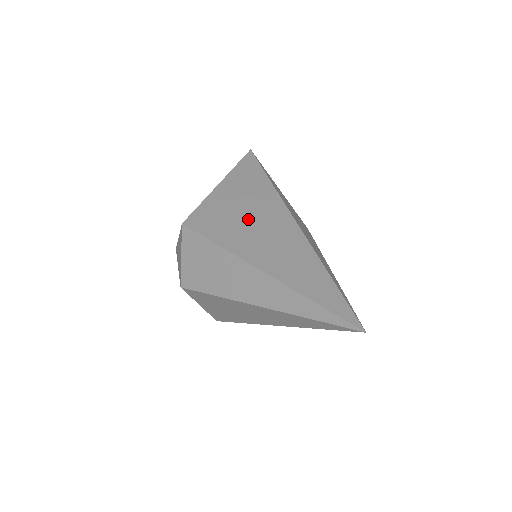
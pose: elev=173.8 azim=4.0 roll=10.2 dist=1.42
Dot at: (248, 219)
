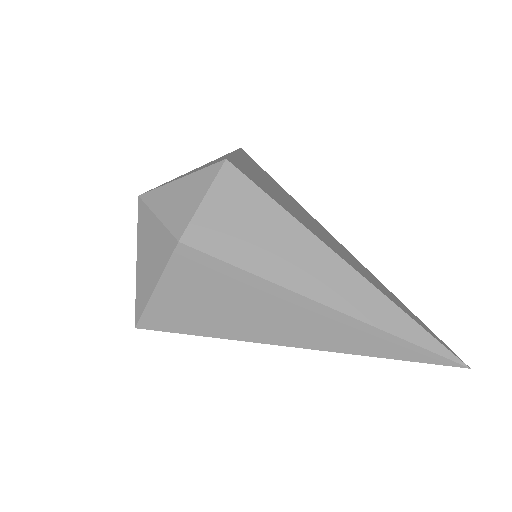
Dot at: (291, 204)
